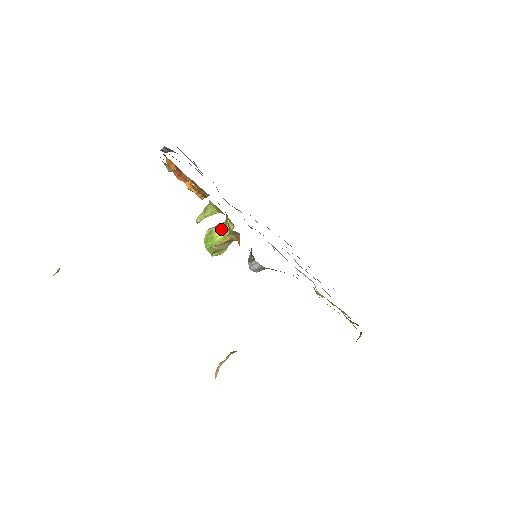
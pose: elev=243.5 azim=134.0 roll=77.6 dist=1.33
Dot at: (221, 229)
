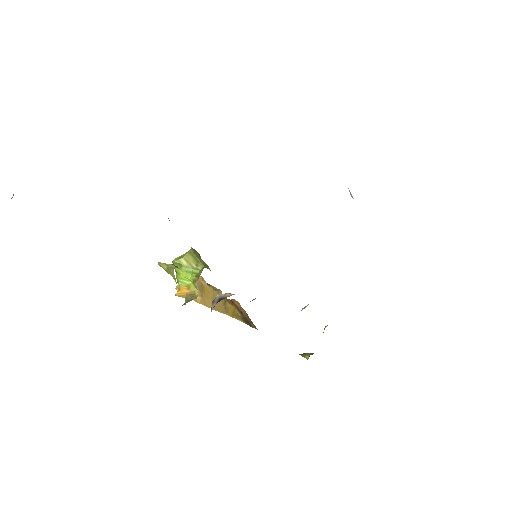
Dot at: (189, 278)
